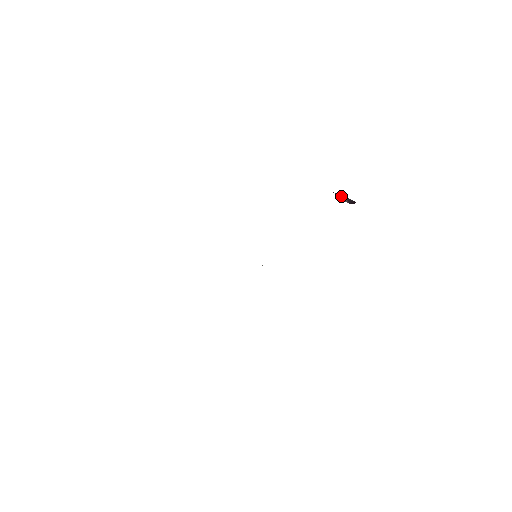
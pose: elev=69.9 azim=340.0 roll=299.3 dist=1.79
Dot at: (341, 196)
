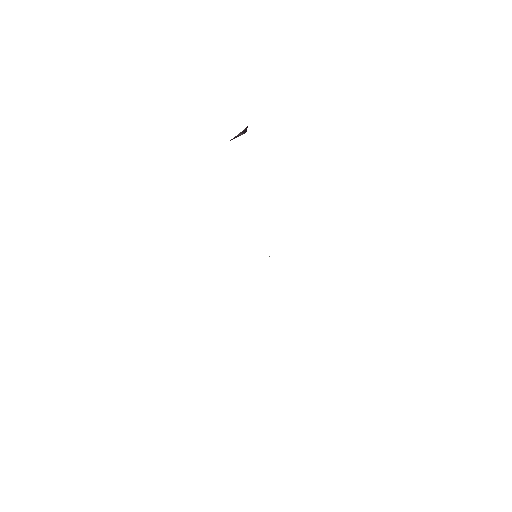
Dot at: (235, 137)
